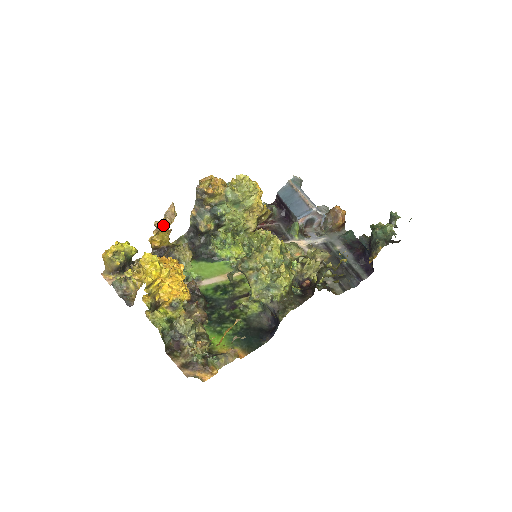
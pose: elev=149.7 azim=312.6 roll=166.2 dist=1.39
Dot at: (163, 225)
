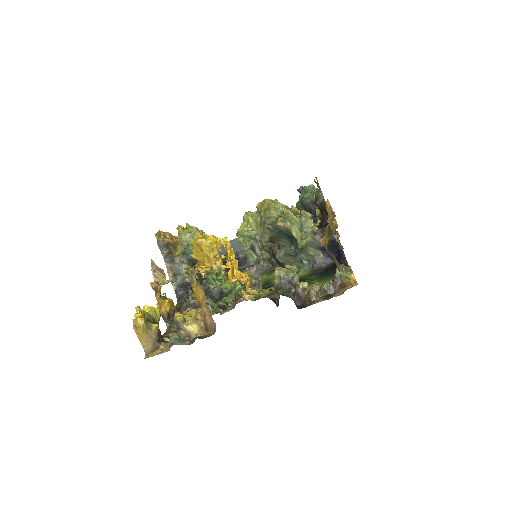
Dot at: (159, 283)
